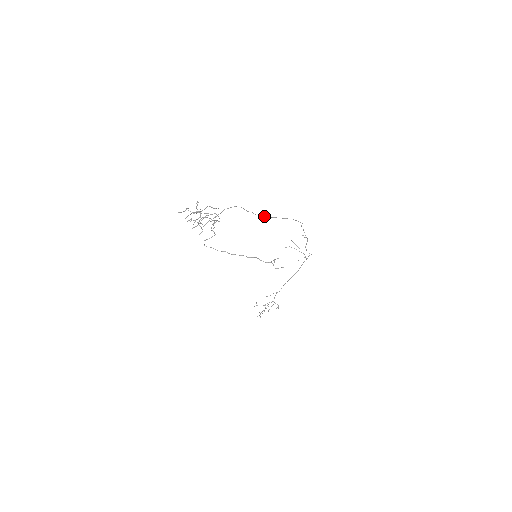
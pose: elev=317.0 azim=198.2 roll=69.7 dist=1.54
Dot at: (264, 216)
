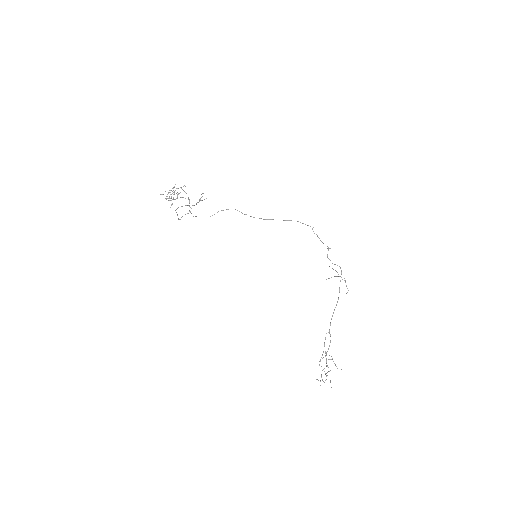
Dot at: (263, 219)
